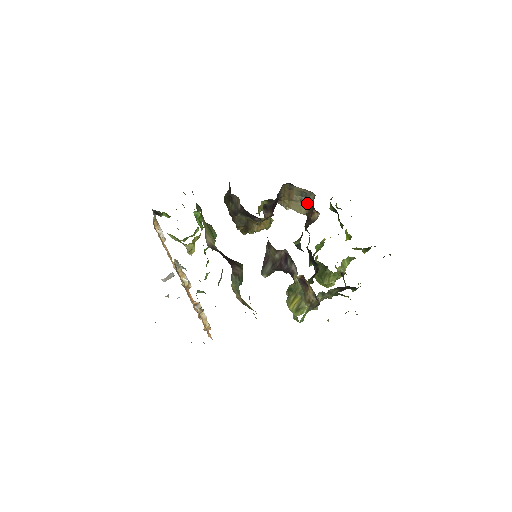
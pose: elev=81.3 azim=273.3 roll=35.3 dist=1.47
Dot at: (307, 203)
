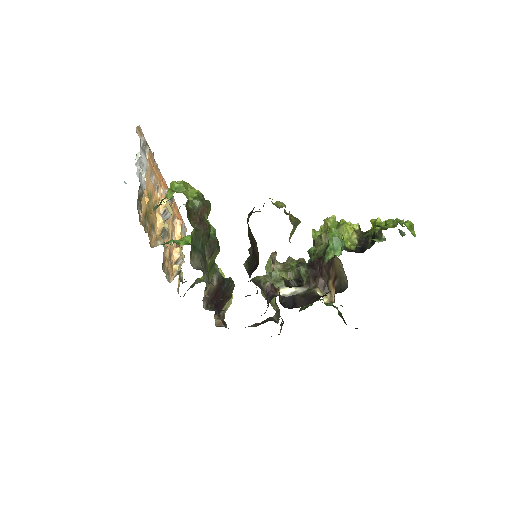
Dot at: (341, 262)
